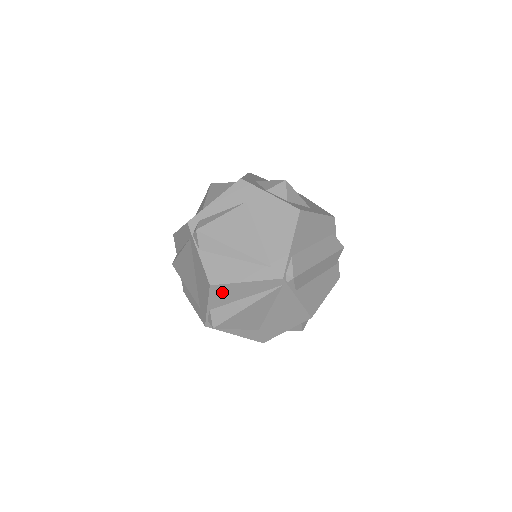
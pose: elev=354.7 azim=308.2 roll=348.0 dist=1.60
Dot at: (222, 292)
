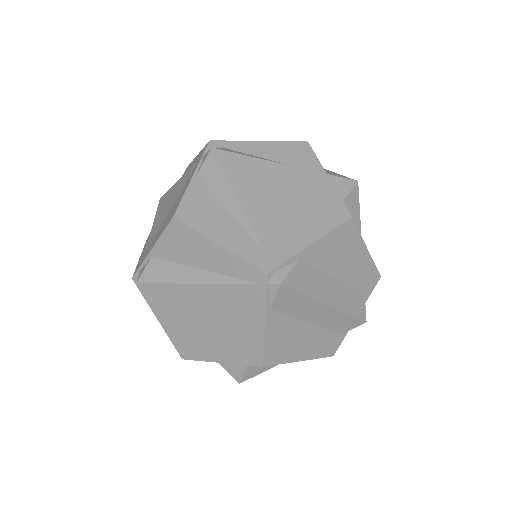
Dot at: (181, 239)
